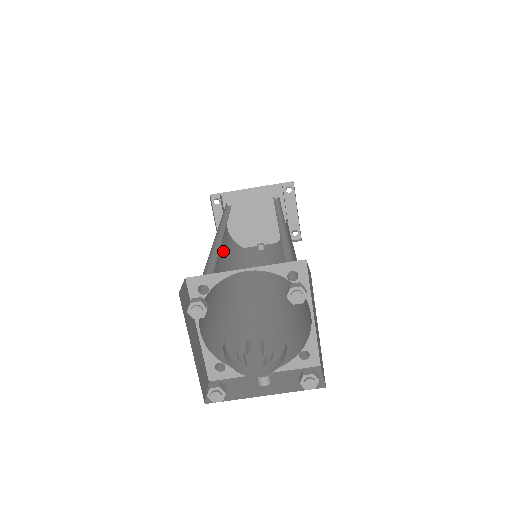
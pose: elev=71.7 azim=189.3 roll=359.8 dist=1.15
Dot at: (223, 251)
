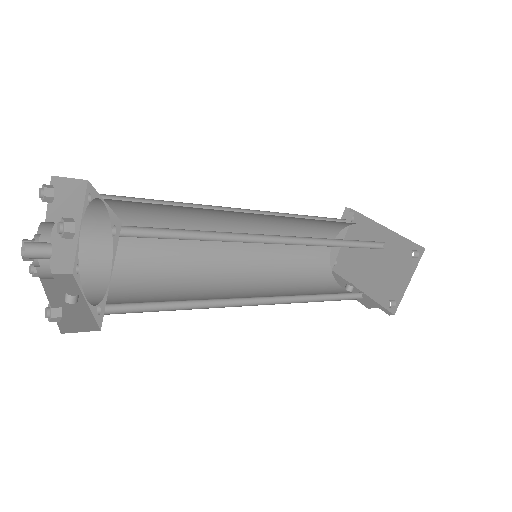
Dot at: (274, 245)
